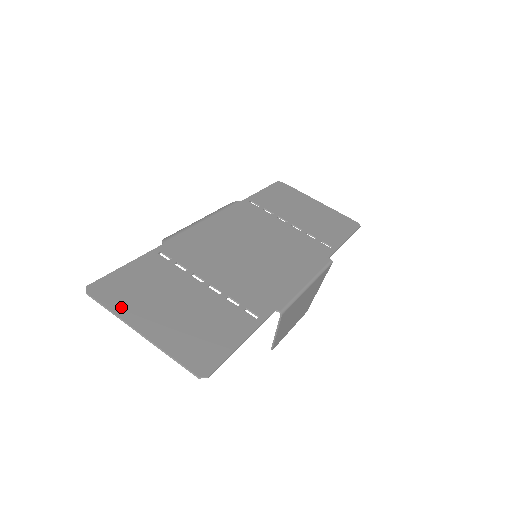
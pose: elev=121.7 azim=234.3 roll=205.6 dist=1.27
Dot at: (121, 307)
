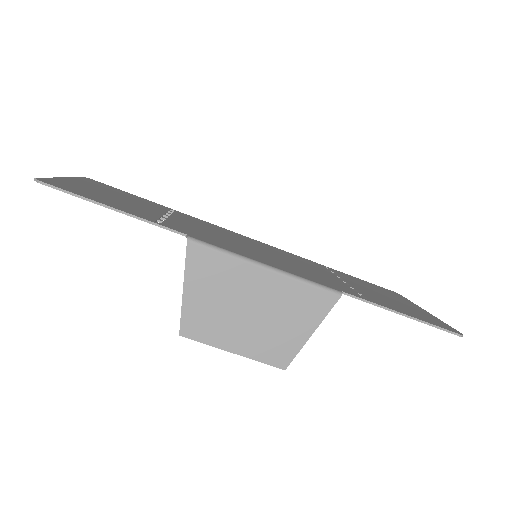
Dot at: (85, 181)
